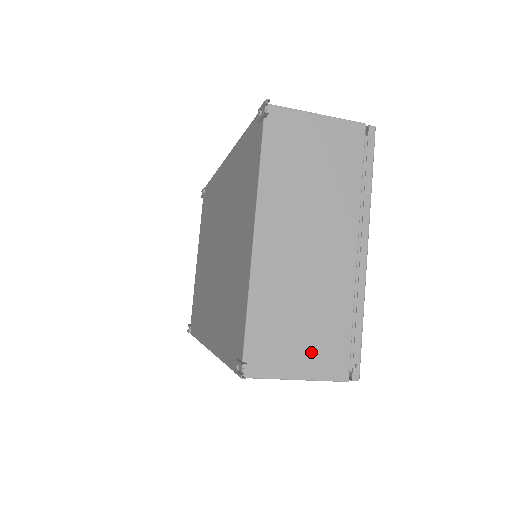
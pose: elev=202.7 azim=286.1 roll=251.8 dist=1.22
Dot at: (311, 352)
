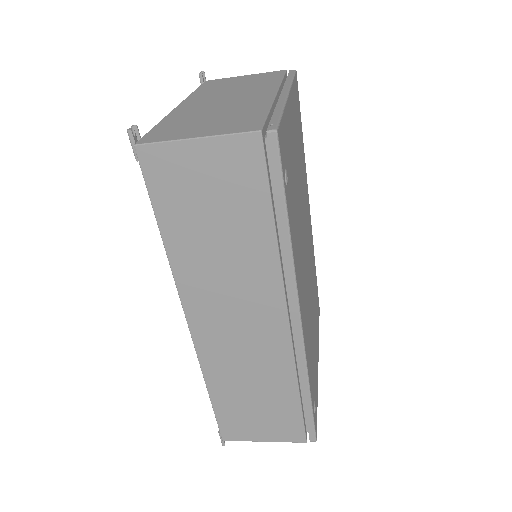
Dot at: (217, 126)
